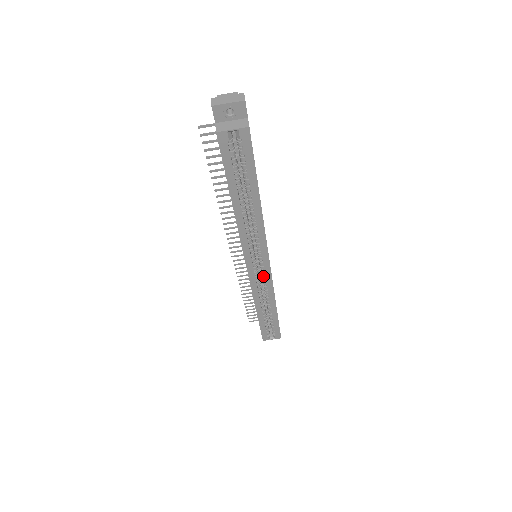
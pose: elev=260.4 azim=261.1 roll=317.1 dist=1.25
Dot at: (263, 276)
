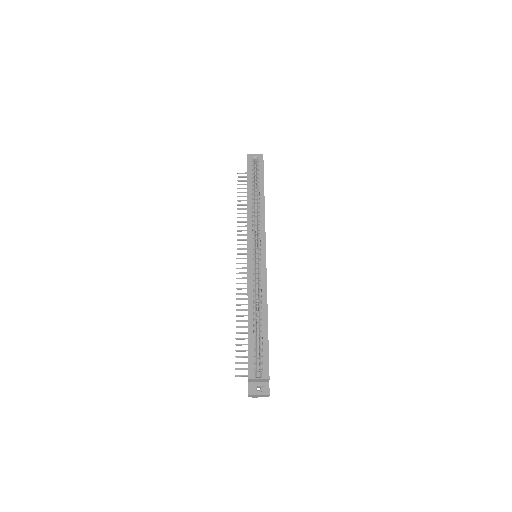
Dot at: (259, 267)
